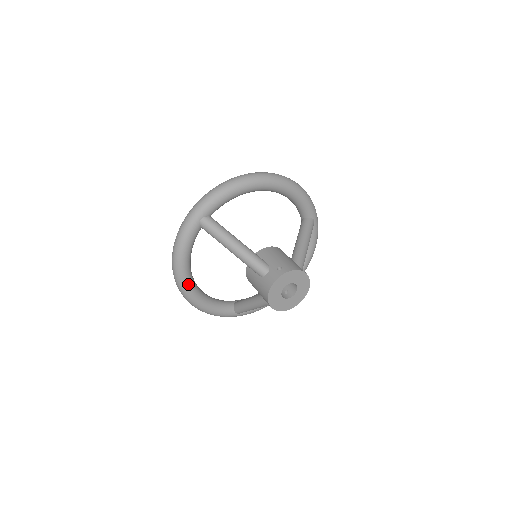
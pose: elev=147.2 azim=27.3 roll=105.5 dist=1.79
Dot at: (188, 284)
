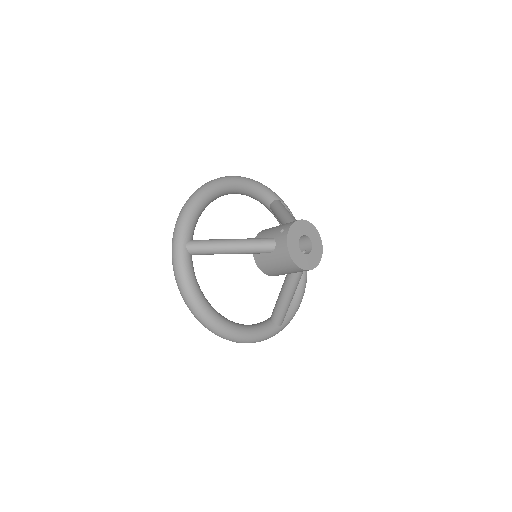
Dot at: (217, 318)
